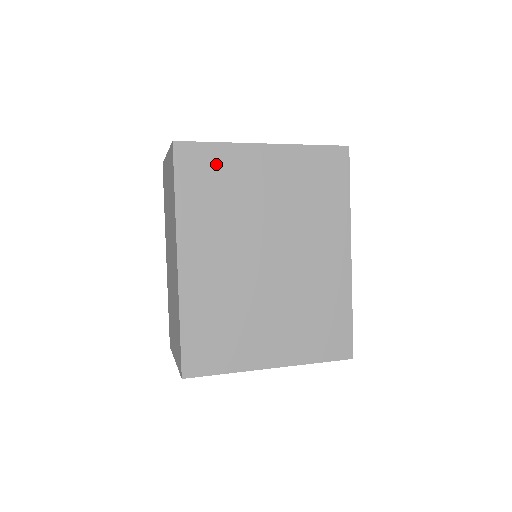
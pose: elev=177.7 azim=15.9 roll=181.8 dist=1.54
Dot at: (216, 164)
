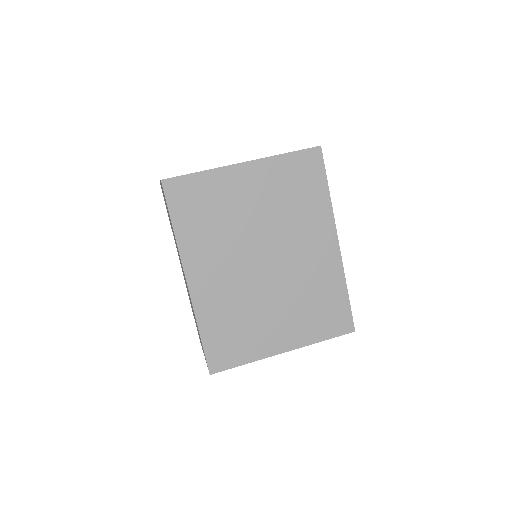
Dot at: (203, 191)
